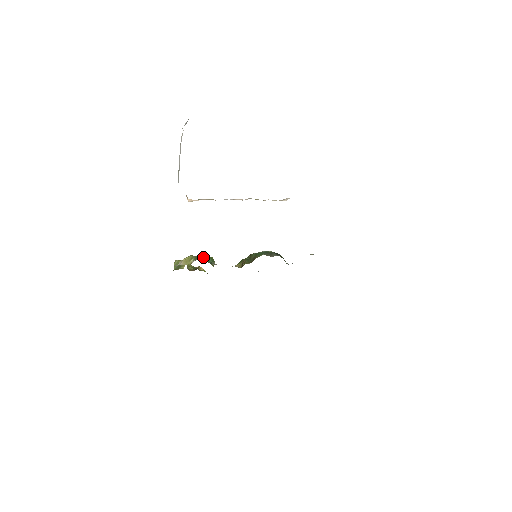
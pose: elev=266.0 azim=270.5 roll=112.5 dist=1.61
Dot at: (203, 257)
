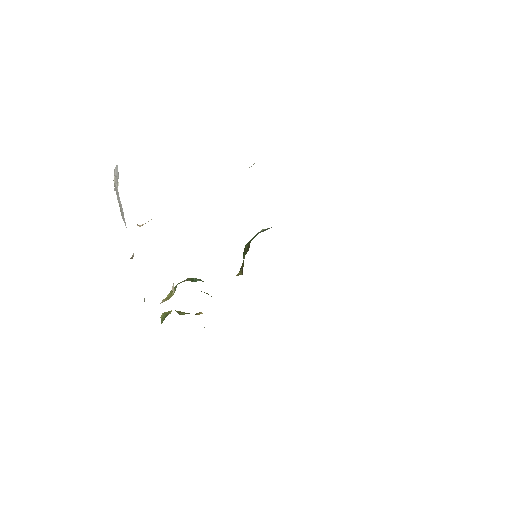
Dot at: (185, 280)
